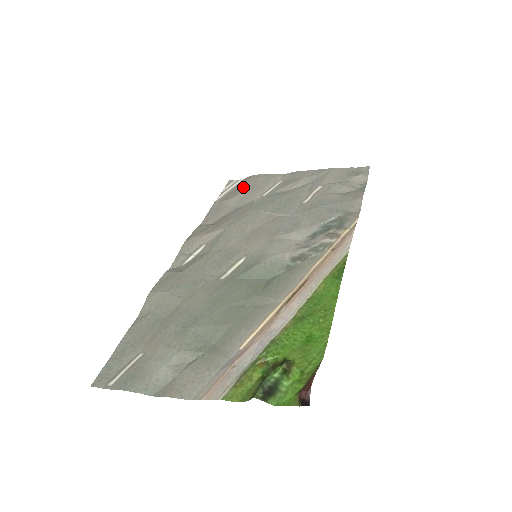
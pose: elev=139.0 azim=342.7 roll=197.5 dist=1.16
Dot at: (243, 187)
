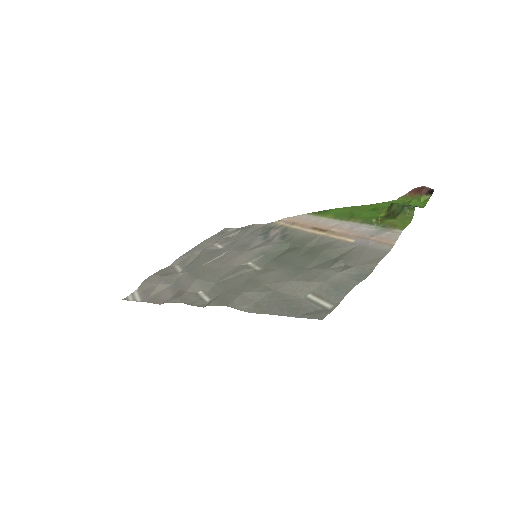
Dot at: (152, 283)
